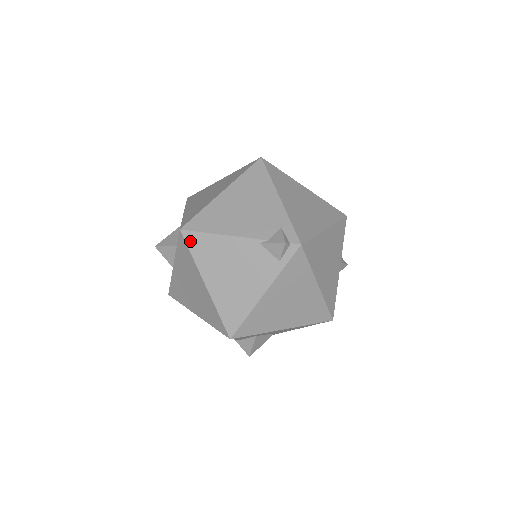
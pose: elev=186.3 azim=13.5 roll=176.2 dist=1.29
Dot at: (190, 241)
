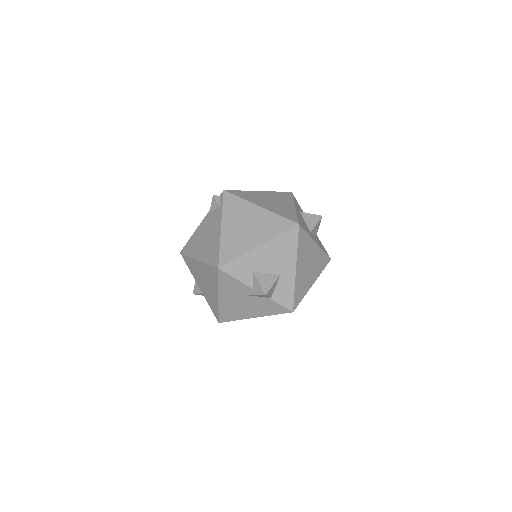
Dot at: (185, 251)
